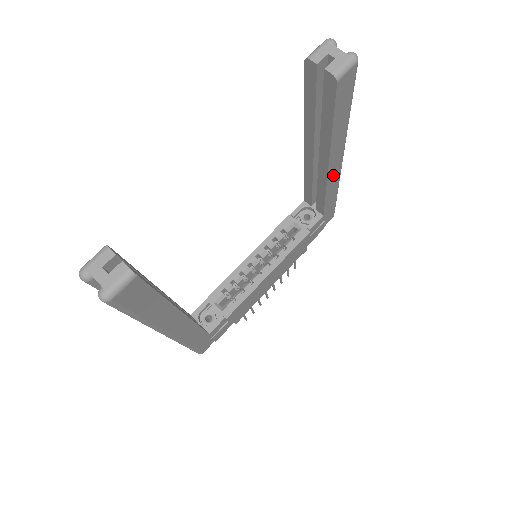
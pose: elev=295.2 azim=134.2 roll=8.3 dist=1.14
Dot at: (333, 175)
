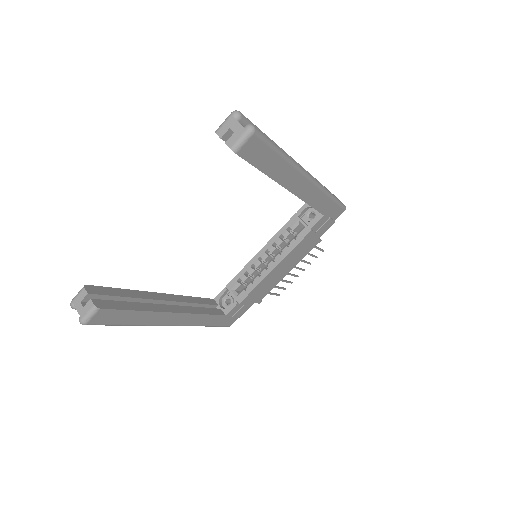
Dot at: (306, 192)
